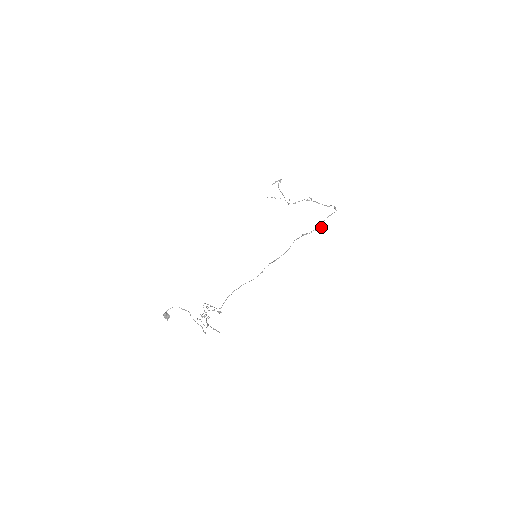
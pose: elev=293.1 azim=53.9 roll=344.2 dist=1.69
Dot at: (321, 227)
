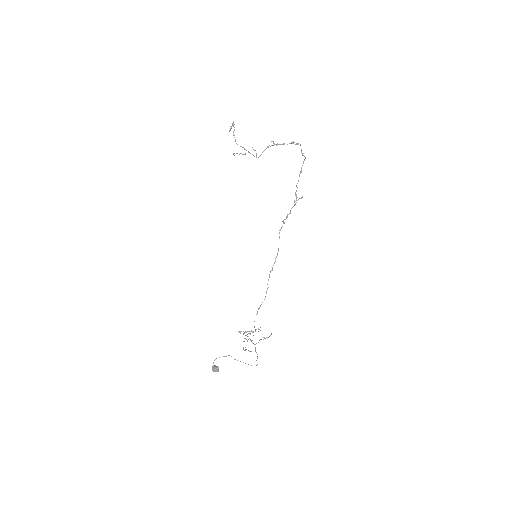
Dot at: (297, 200)
